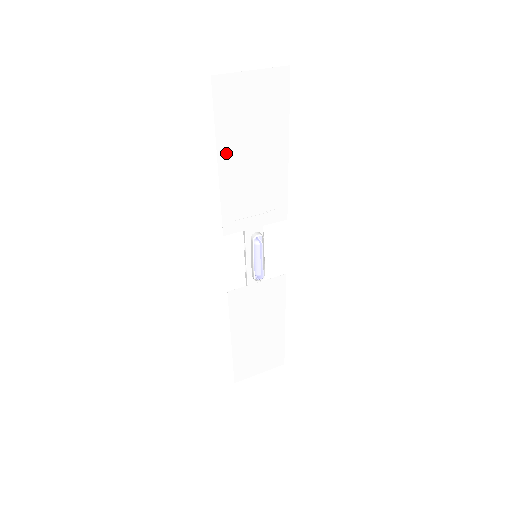
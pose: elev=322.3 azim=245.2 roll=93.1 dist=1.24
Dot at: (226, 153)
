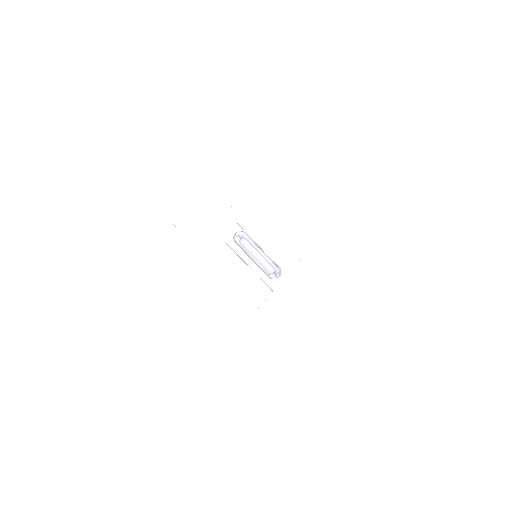
Dot at: (144, 181)
